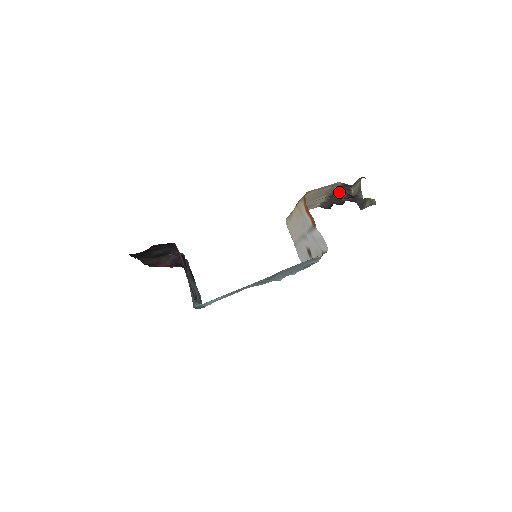
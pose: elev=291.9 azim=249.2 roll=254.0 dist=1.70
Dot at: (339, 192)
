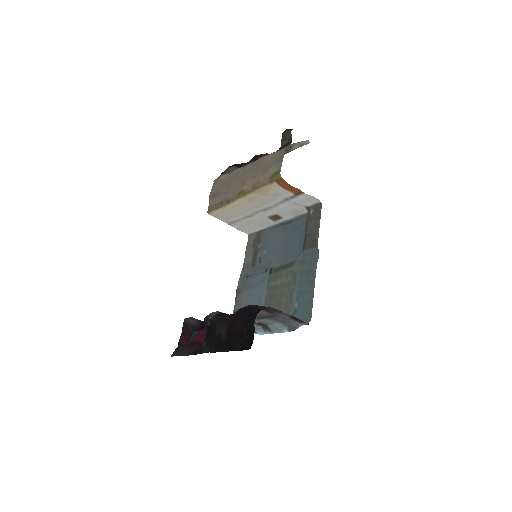
Dot at: occluded
